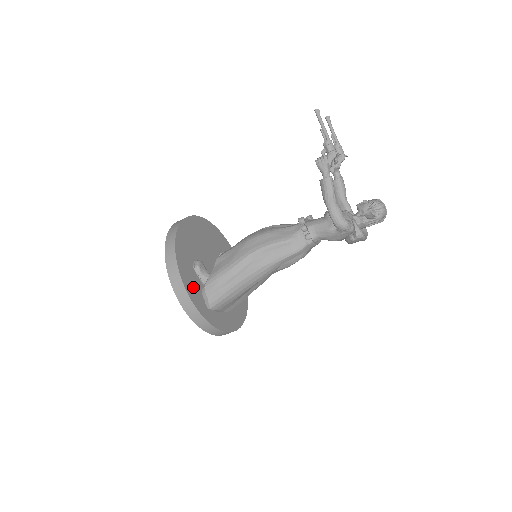
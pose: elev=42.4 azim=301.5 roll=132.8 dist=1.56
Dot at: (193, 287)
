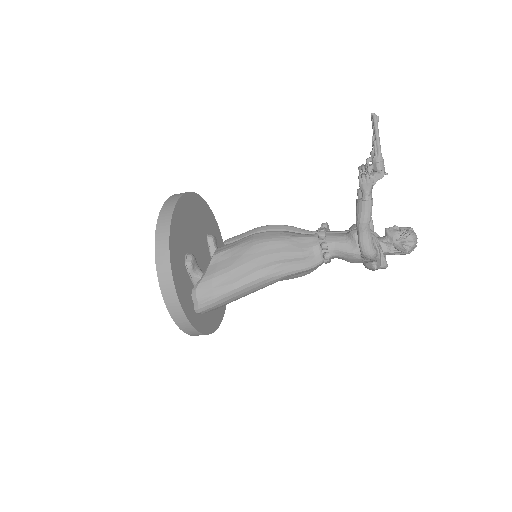
Dot at: (184, 290)
